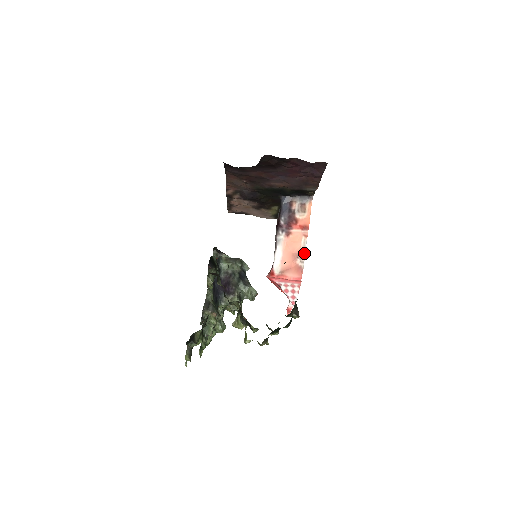
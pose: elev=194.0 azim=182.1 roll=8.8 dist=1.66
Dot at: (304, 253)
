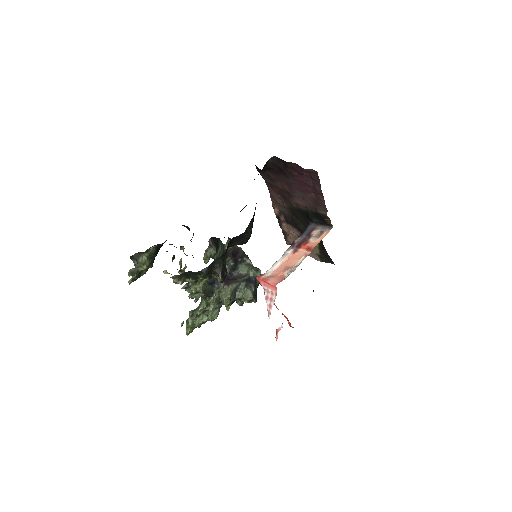
Dot at: (295, 268)
